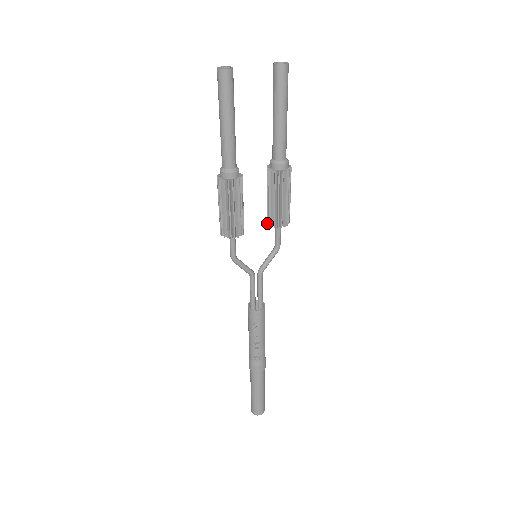
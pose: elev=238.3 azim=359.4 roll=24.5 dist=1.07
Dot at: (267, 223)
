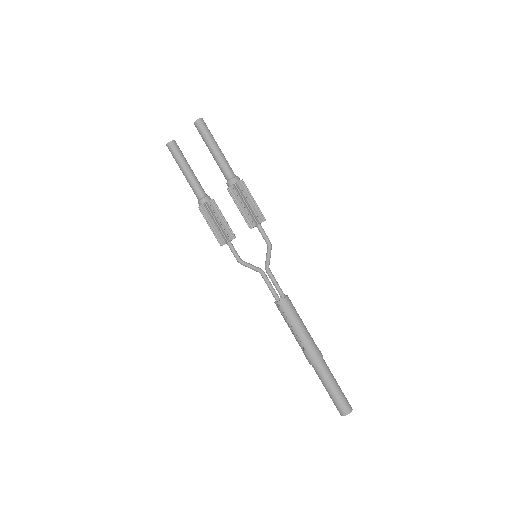
Dot at: occluded
